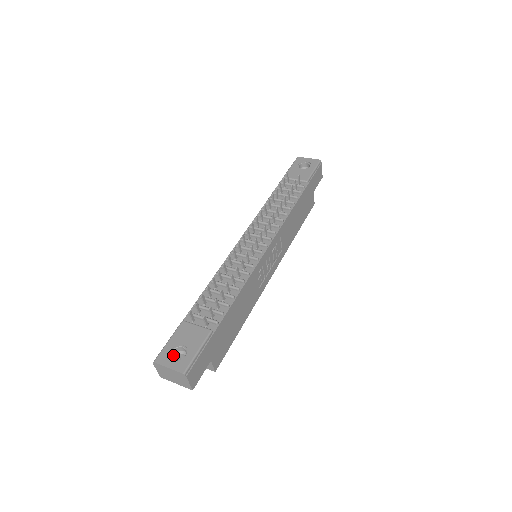
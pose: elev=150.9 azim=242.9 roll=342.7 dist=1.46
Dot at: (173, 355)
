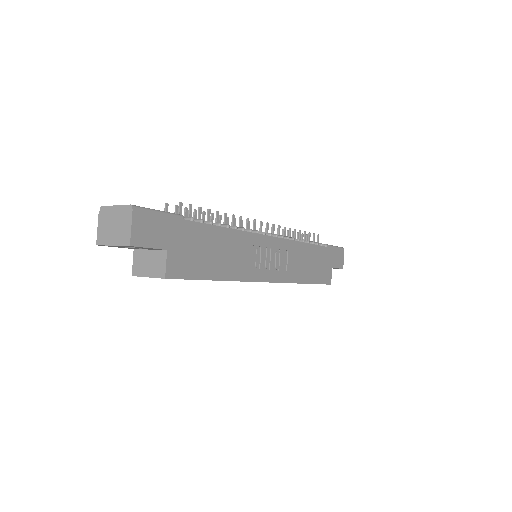
Dot at: occluded
